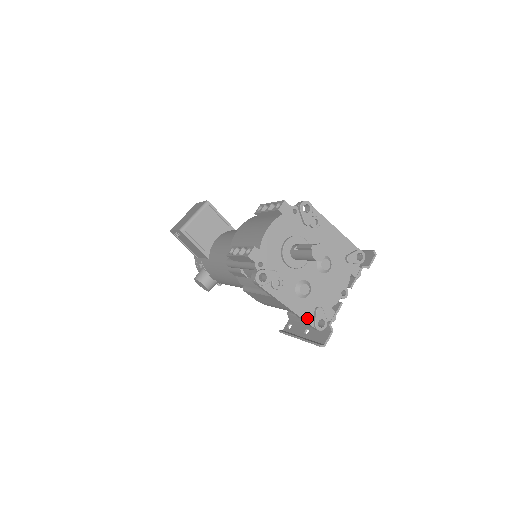
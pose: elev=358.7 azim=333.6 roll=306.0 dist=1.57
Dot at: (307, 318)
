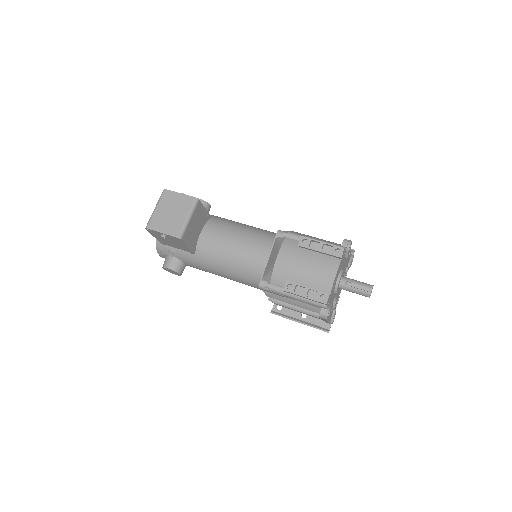
Dot at: occluded
